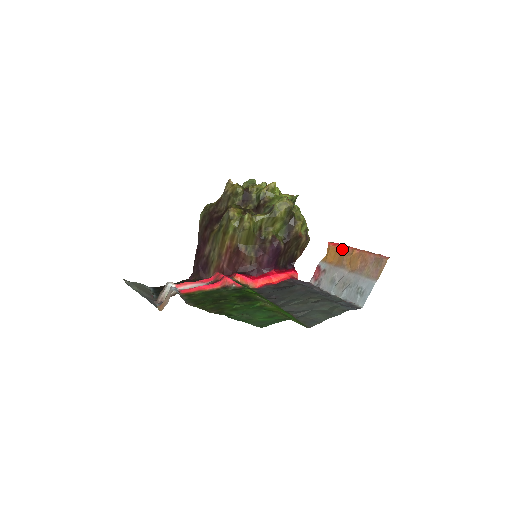
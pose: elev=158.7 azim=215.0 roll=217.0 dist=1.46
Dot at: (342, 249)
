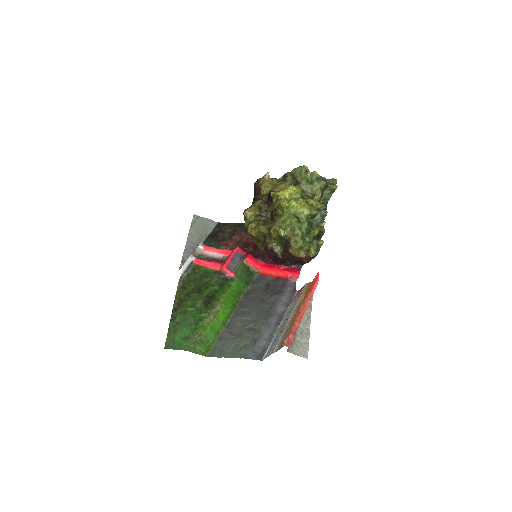
Dot at: (307, 293)
